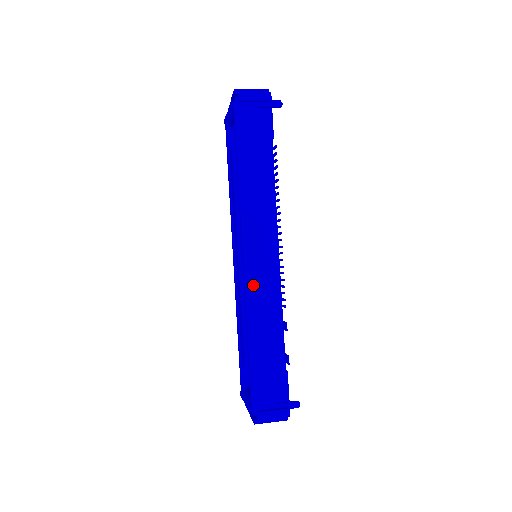
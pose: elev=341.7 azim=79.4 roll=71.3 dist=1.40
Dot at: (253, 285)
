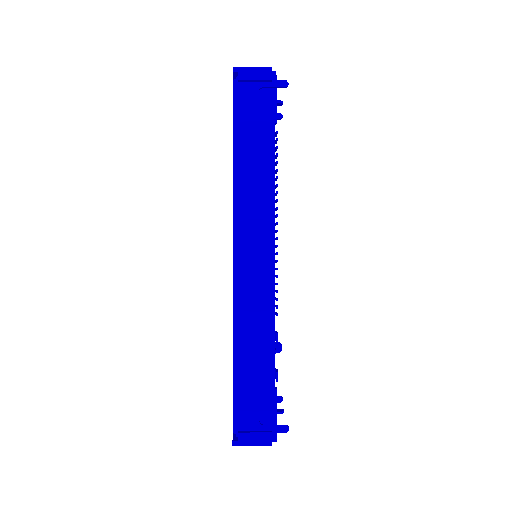
Dot at: (242, 288)
